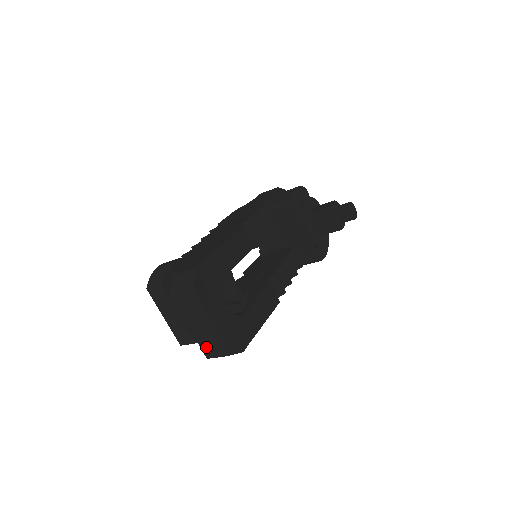
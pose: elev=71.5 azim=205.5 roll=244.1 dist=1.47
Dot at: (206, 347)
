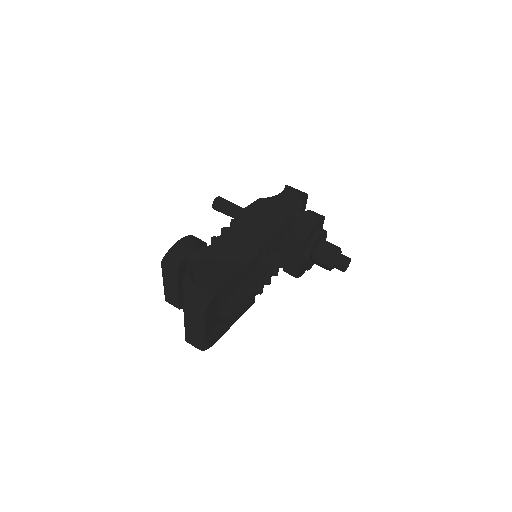
Dot at: (190, 338)
